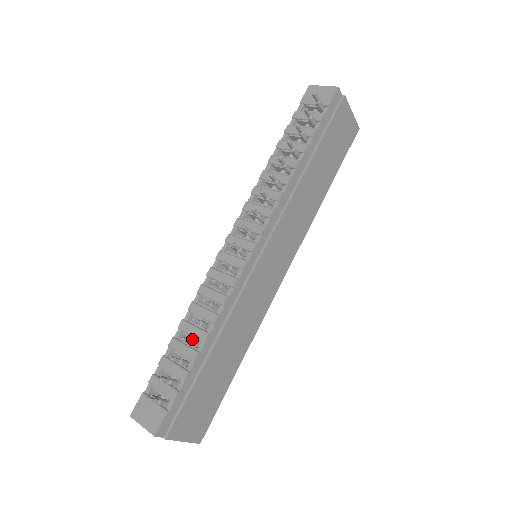
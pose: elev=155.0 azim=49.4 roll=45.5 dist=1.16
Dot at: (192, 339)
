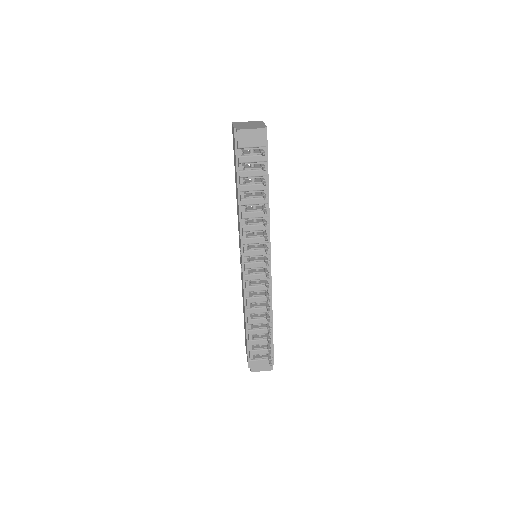
Dot at: (268, 328)
